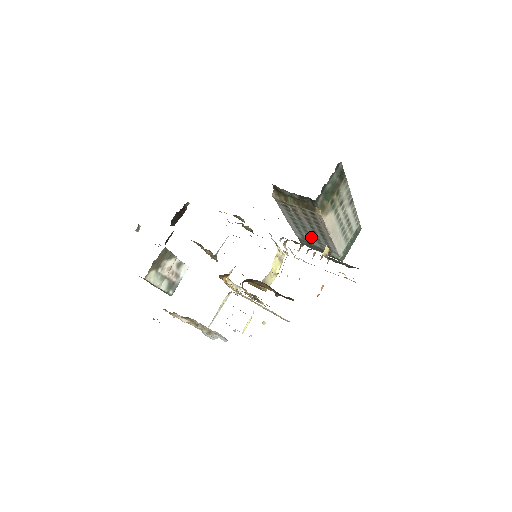
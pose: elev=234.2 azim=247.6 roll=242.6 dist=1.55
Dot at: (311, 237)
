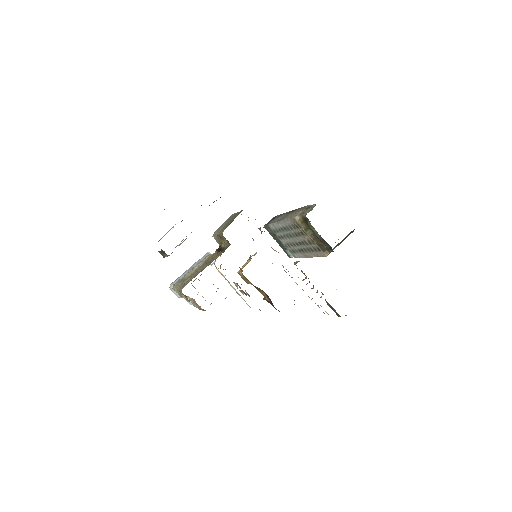
Dot at: (286, 239)
